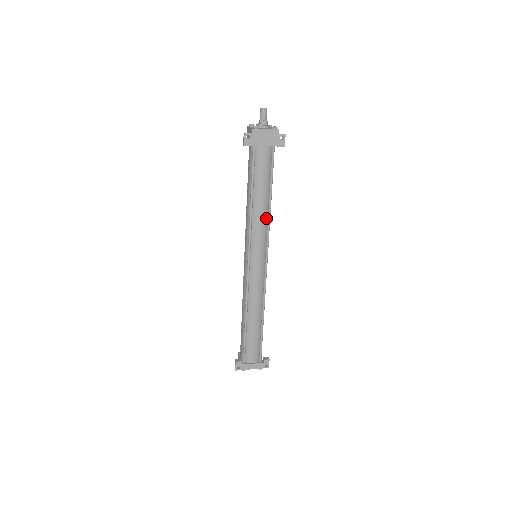
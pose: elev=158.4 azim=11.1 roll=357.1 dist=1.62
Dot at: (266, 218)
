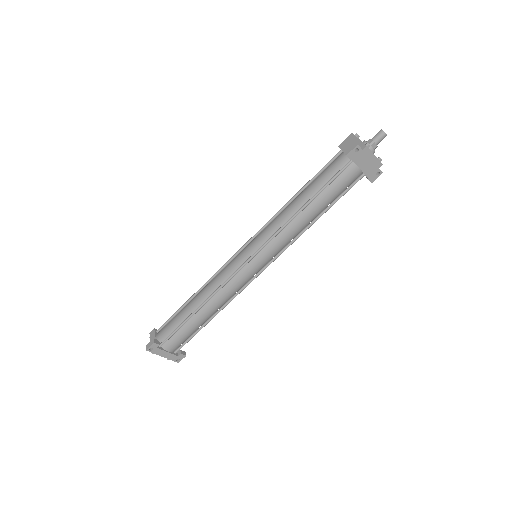
Dot at: (300, 231)
